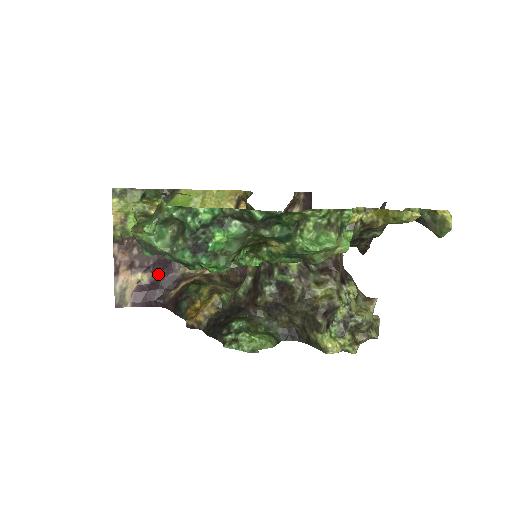
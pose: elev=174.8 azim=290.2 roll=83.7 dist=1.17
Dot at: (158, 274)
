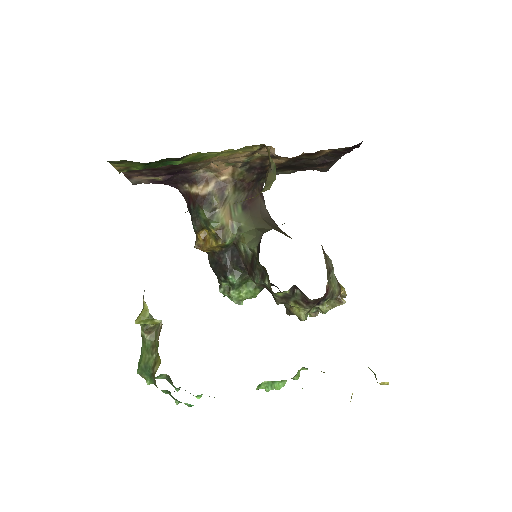
Dot at: (171, 176)
